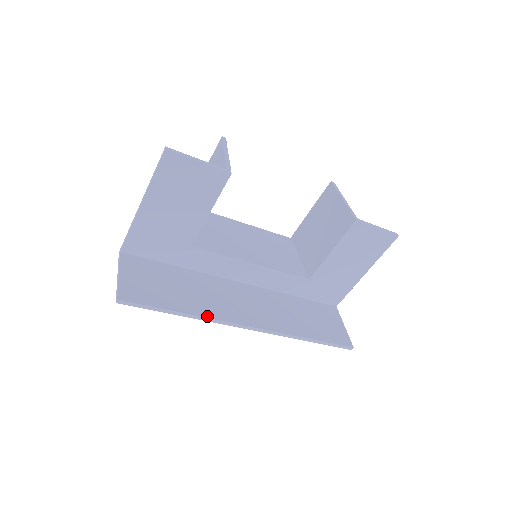
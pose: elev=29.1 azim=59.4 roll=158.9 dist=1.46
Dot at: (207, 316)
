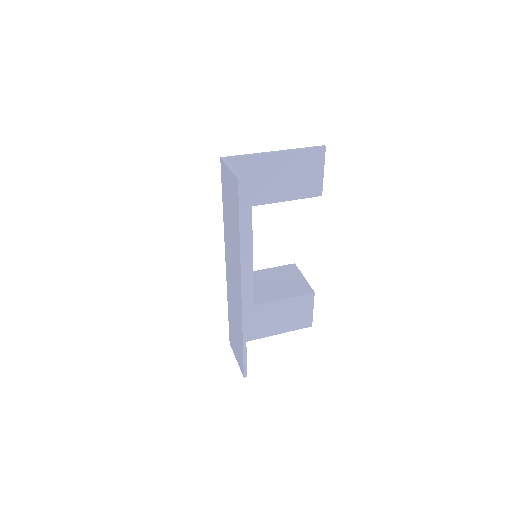
Dot at: occluded
